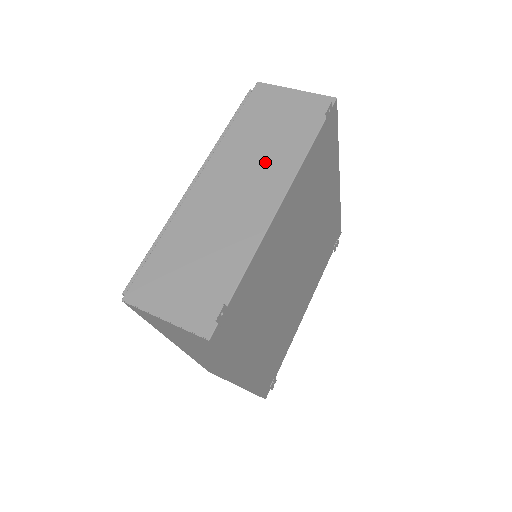
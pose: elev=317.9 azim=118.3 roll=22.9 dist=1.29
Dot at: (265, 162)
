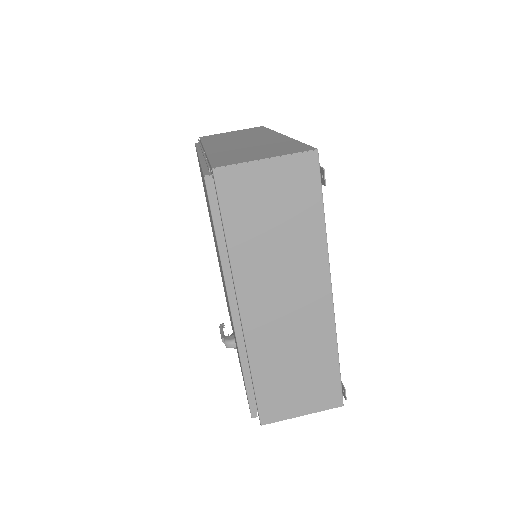
Dot at: (292, 262)
